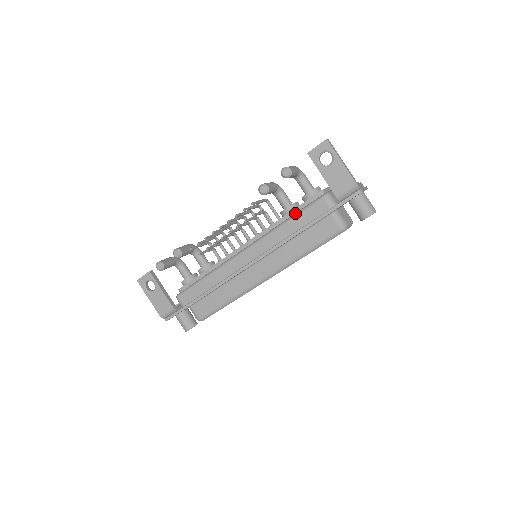
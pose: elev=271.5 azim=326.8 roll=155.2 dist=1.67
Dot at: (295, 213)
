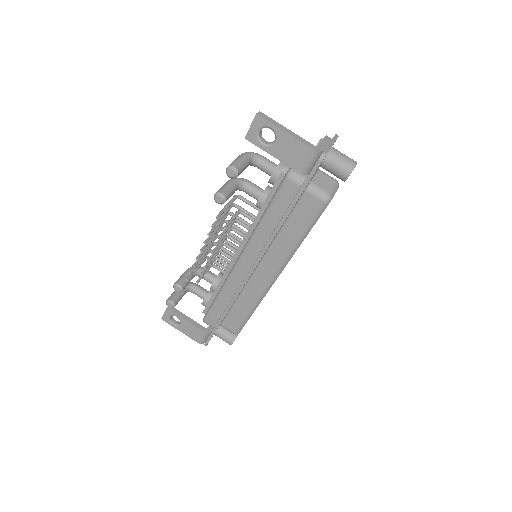
Dot at: occluded
